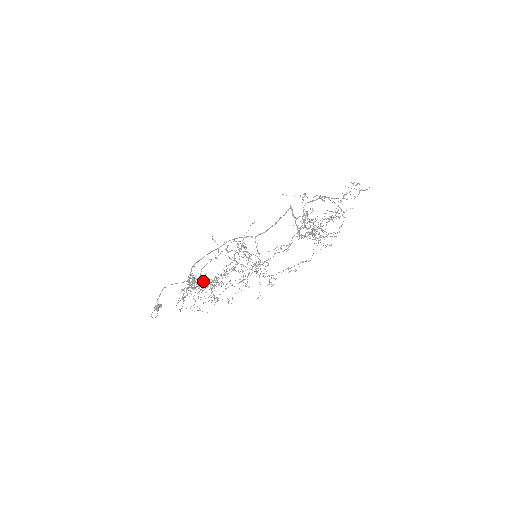
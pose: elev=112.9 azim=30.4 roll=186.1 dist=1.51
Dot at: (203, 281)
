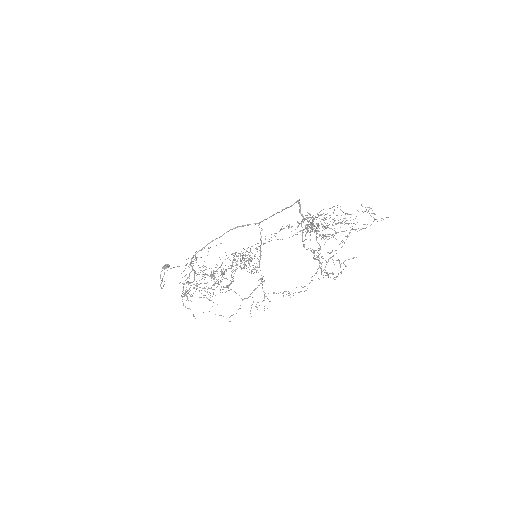
Dot at: (200, 287)
